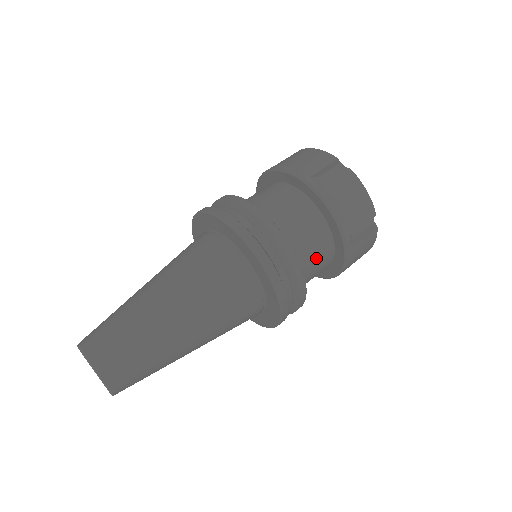
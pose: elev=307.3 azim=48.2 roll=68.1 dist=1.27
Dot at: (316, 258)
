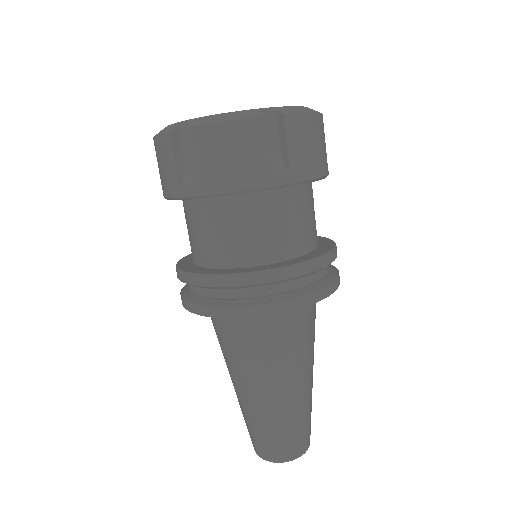
Dot at: (281, 222)
